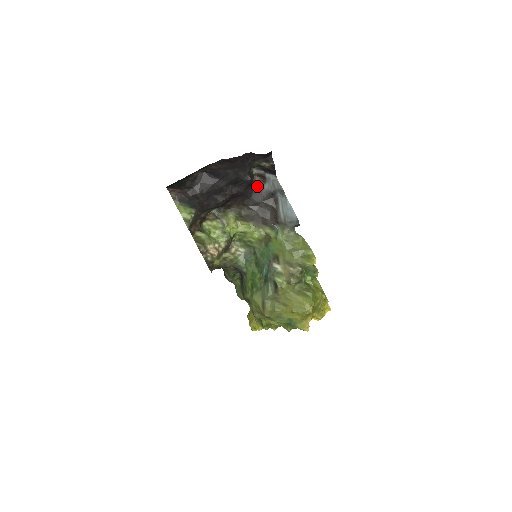
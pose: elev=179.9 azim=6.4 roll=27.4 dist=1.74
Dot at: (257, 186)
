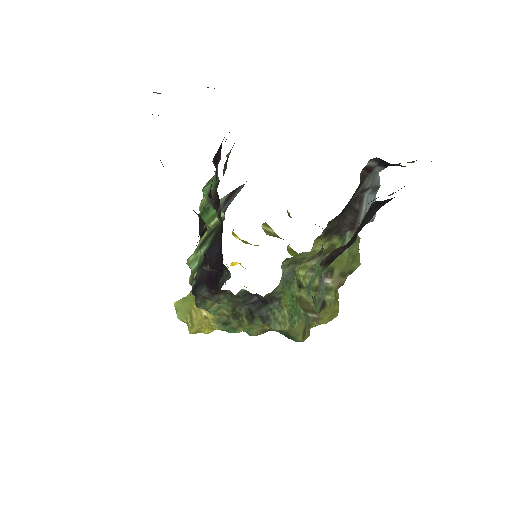
Dot at: (359, 185)
